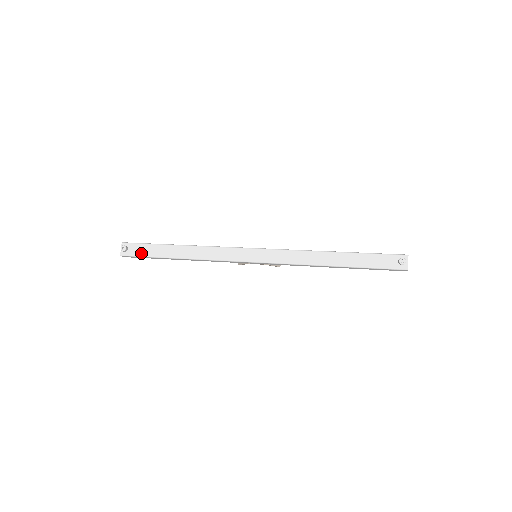
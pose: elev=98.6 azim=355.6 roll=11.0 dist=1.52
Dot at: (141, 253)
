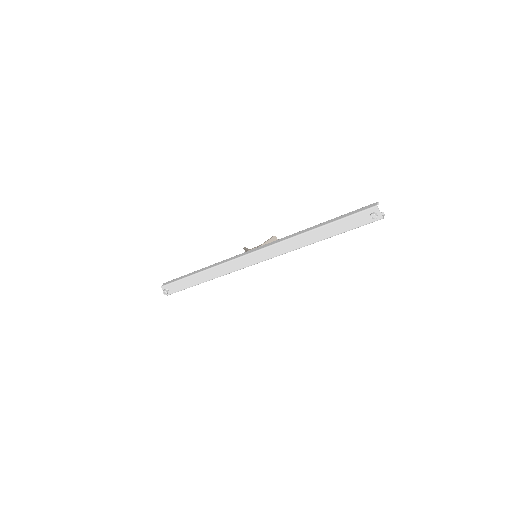
Dot at: (178, 289)
